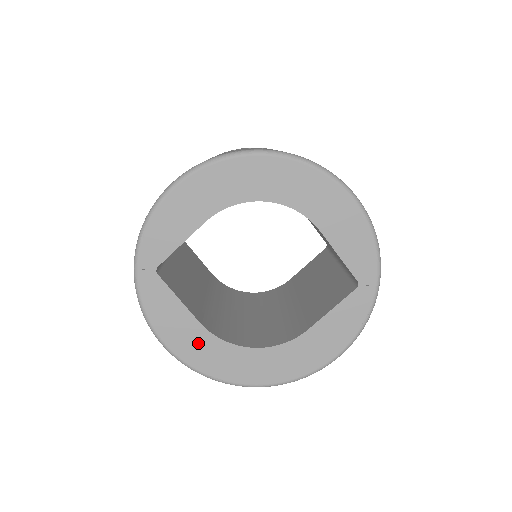
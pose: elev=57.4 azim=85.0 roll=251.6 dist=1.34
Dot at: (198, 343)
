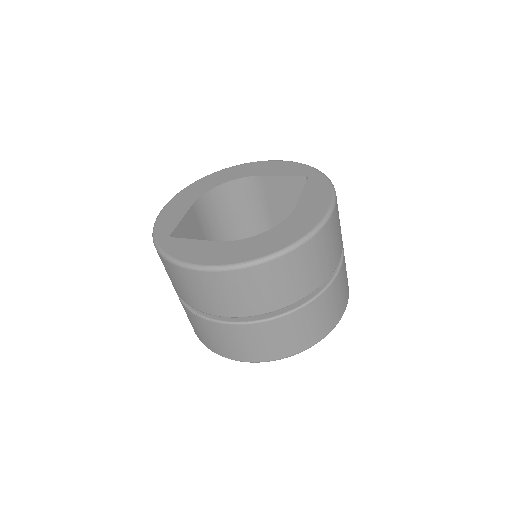
Dot at: (222, 251)
